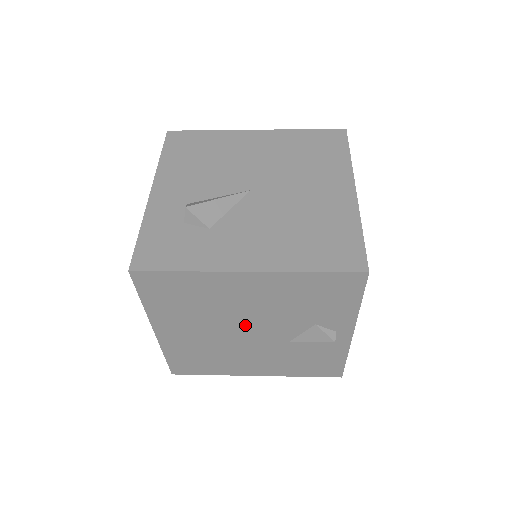
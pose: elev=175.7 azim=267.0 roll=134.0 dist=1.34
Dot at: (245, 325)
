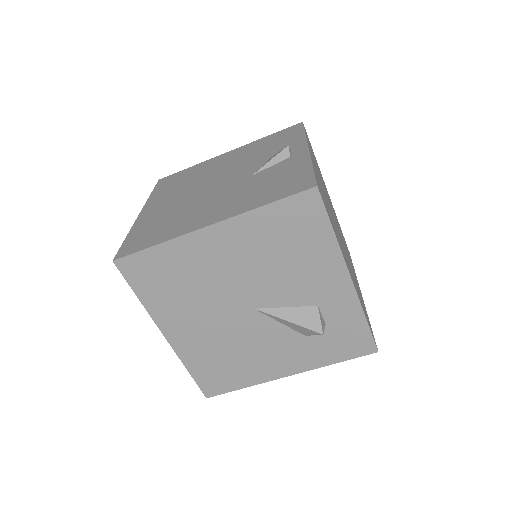
Dot at: (216, 179)
